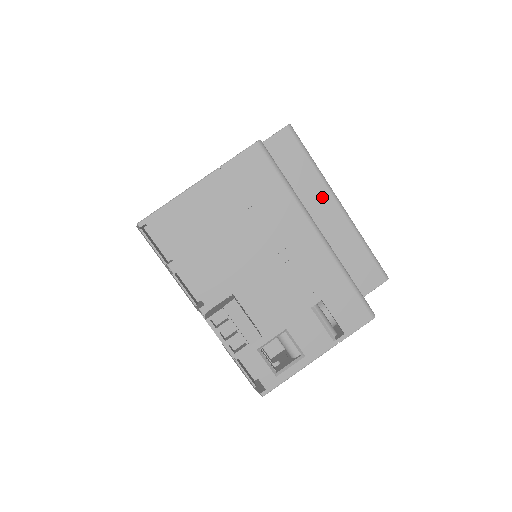
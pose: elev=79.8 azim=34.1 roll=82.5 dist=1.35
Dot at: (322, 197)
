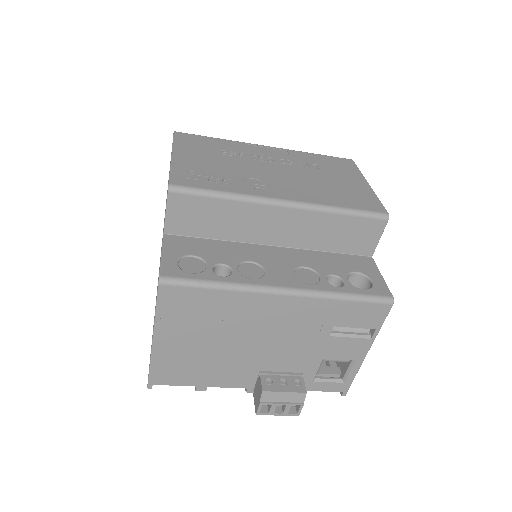
Dot at: (262, 214)
